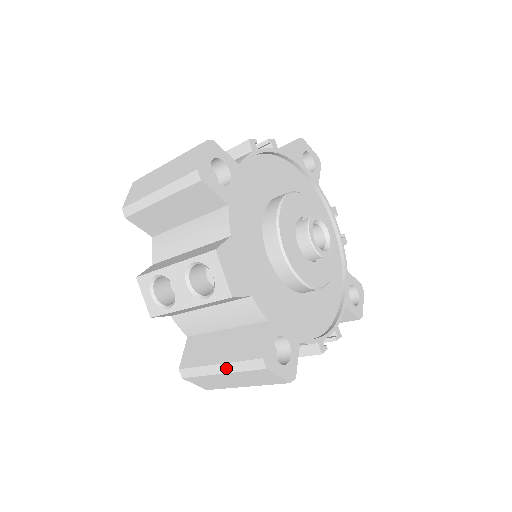
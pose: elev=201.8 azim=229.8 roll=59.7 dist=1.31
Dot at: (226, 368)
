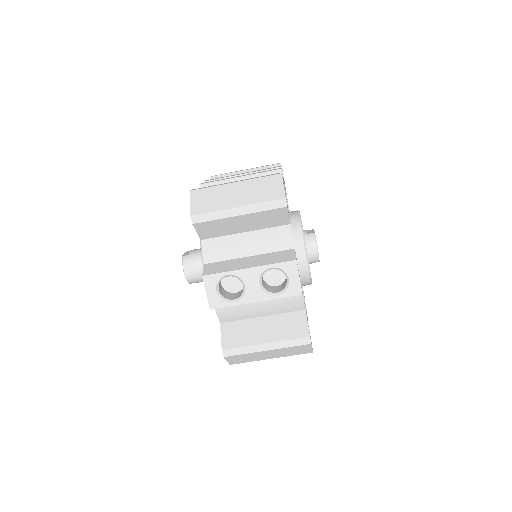
Dot at: (273, 346)
